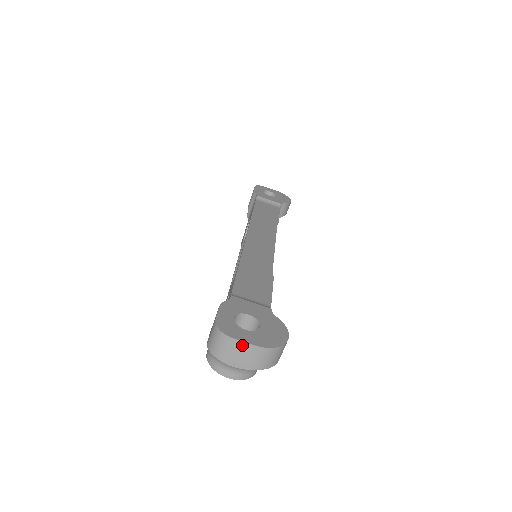
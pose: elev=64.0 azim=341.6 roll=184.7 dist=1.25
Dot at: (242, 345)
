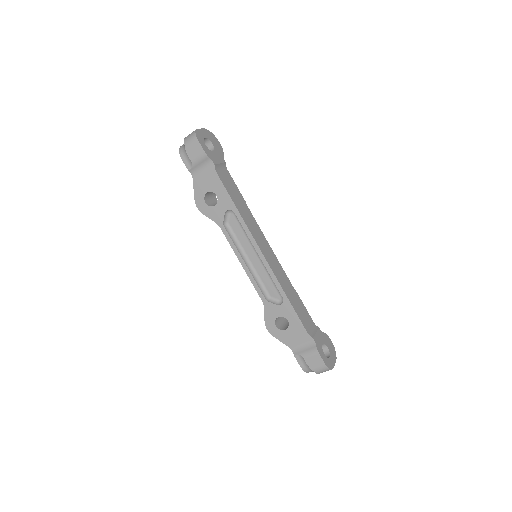
Dot at: (333, 366)
